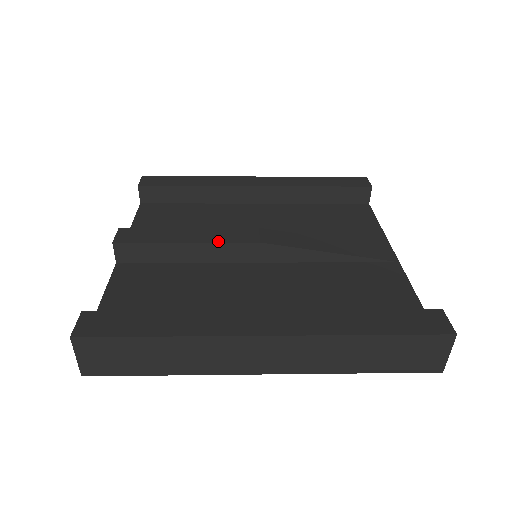
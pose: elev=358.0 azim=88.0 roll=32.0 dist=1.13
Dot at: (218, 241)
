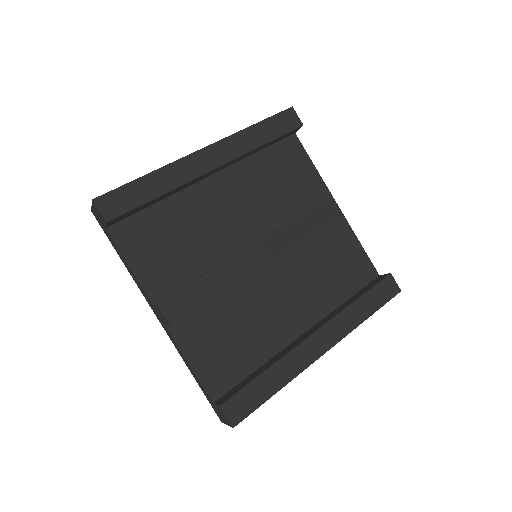
Dot at: (245, 277)
